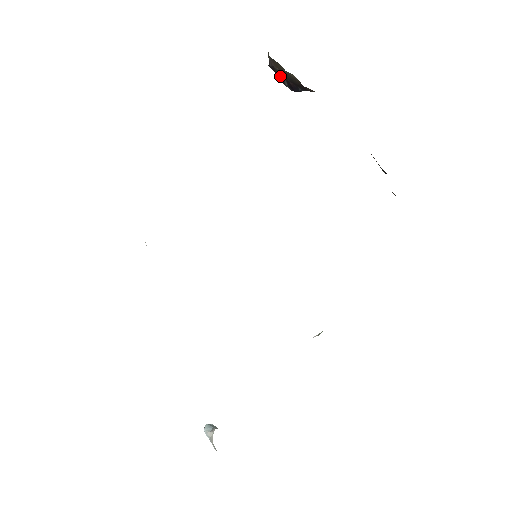
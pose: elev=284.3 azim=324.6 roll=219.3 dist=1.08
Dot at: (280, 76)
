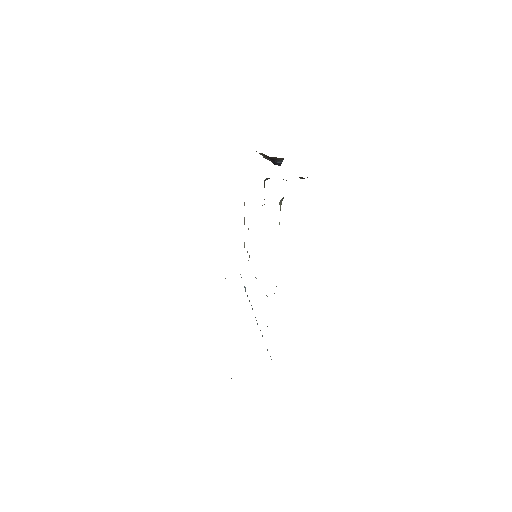
Dot at: (269, 160)
